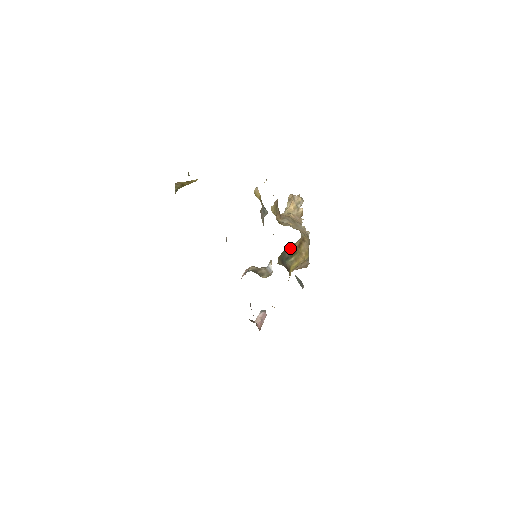
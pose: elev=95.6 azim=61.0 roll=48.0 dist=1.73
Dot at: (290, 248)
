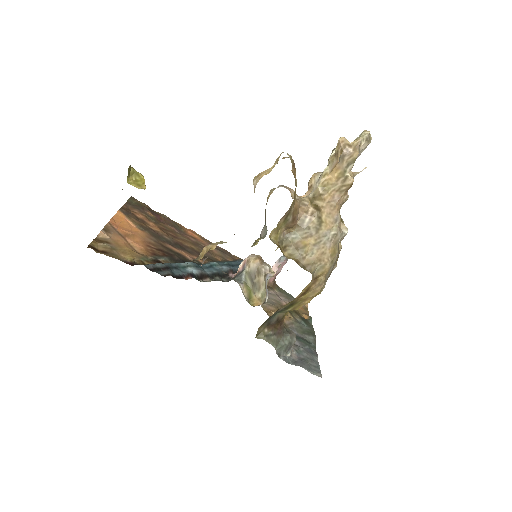
Dot at: (284, 305)
